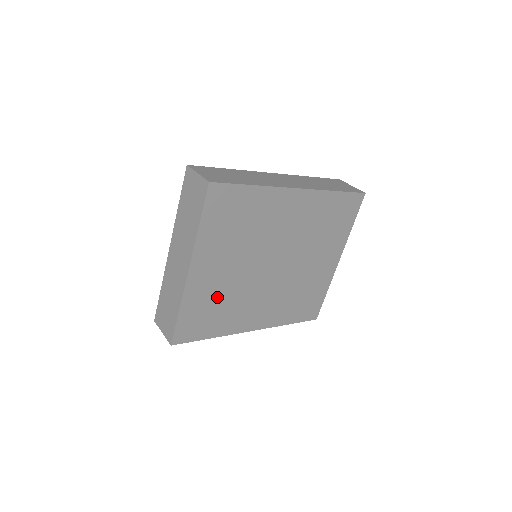
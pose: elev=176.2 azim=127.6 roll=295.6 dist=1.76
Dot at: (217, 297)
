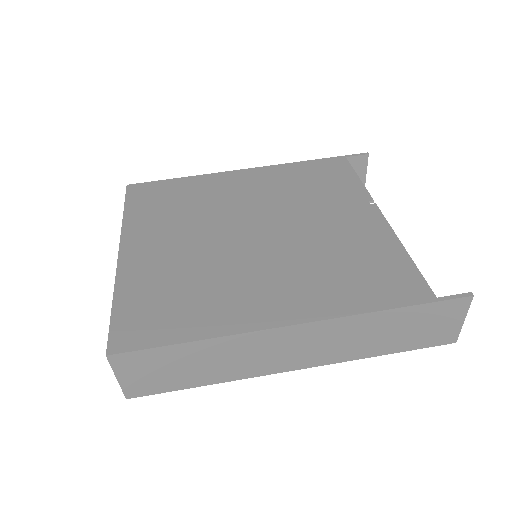
Dot at: occluded
